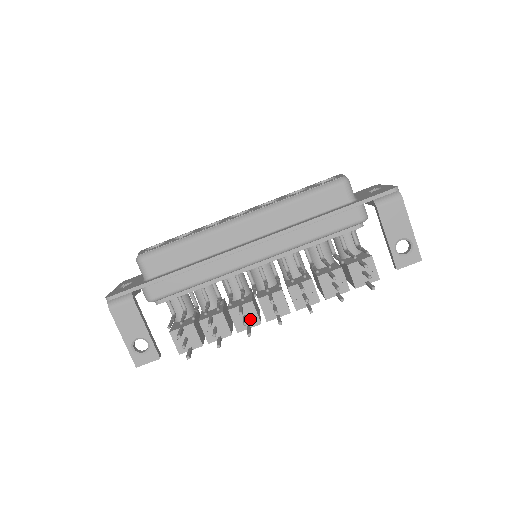
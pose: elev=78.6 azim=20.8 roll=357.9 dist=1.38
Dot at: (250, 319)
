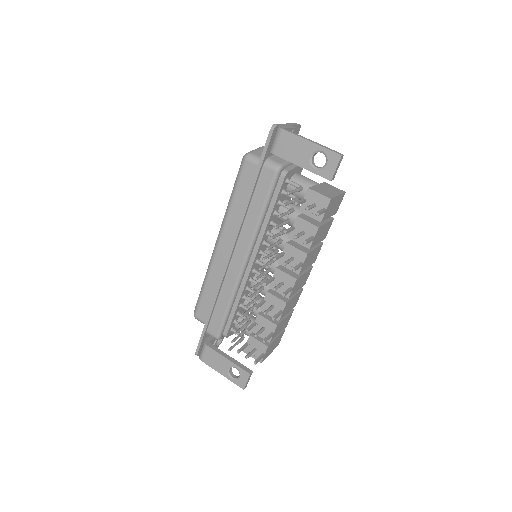
Dot at: (277, 305)
